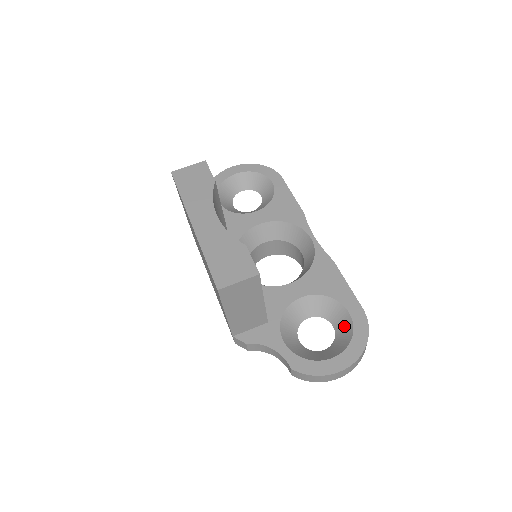
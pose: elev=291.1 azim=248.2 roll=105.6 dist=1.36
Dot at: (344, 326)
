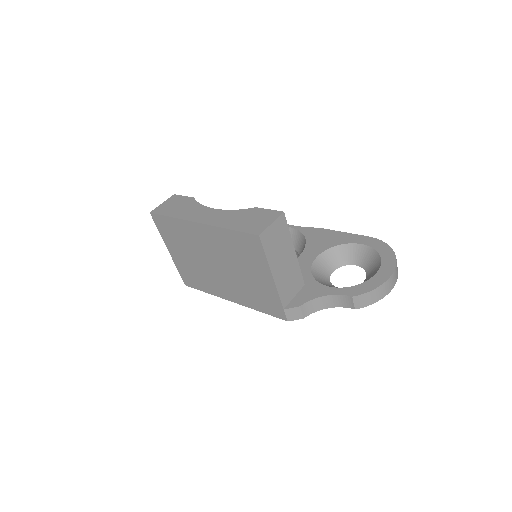
Dot at: (365, 256)
